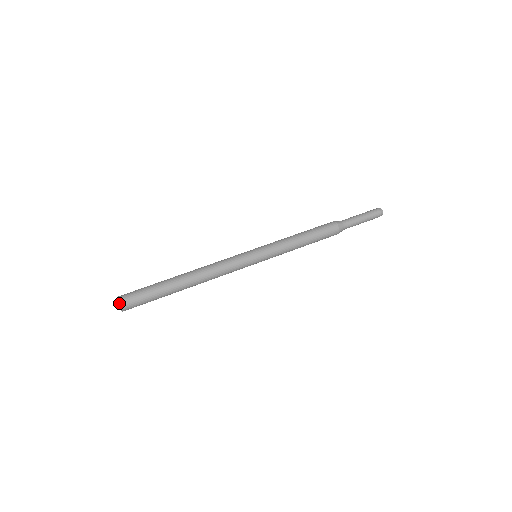
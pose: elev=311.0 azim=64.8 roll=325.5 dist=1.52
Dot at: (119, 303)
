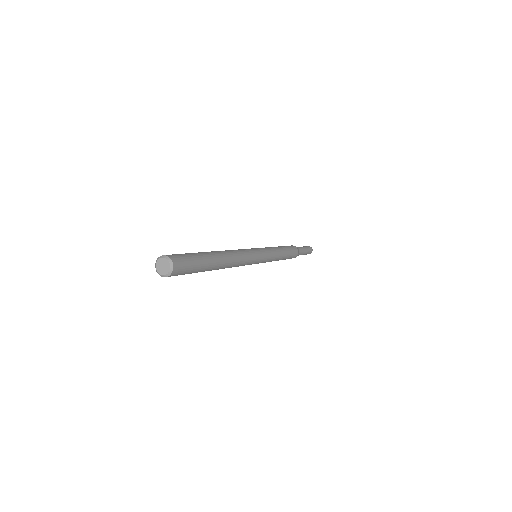
Dot at: (173, 265)
